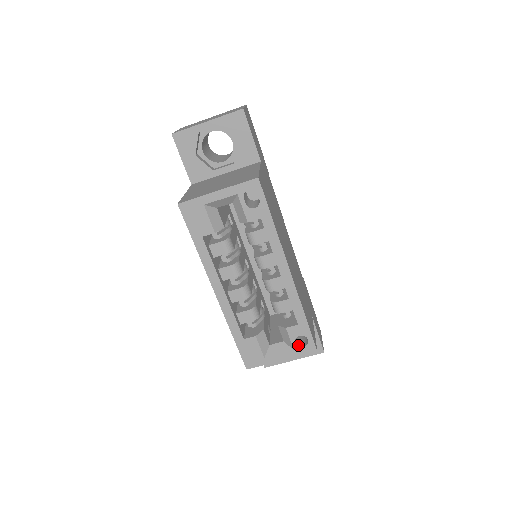
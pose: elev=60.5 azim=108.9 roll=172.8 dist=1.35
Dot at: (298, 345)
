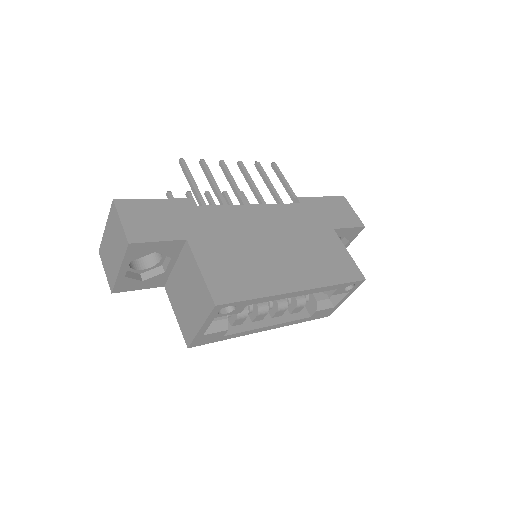
Dot at: (349, 289)
